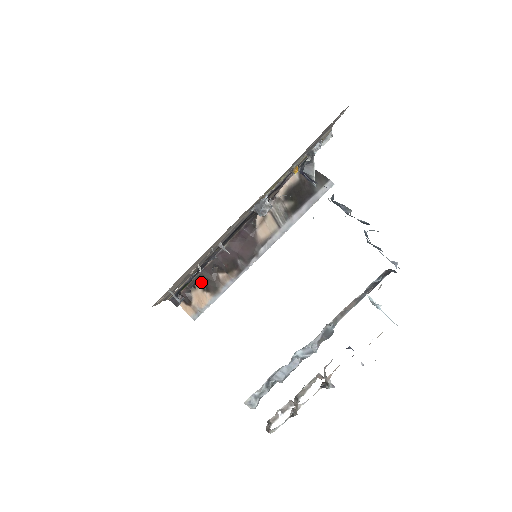
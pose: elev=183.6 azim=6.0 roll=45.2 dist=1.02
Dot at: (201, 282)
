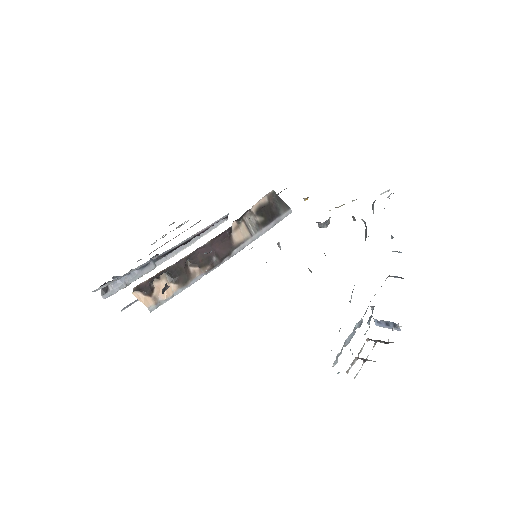
Dot at: (171, 273)
